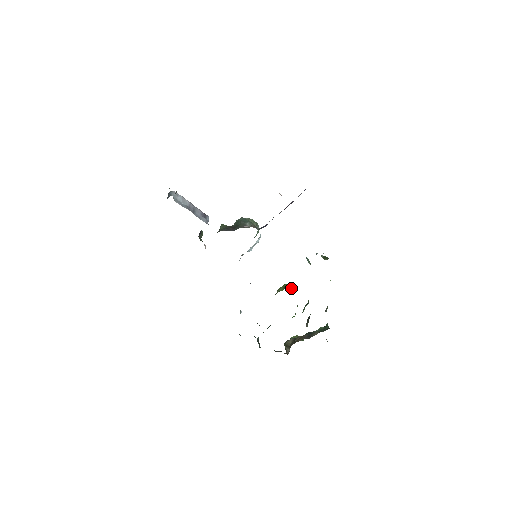
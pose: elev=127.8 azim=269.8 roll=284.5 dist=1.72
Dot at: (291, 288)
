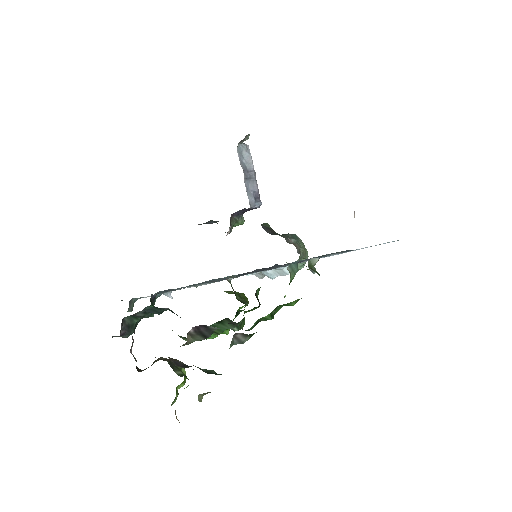
Dot at: (242, 299)
